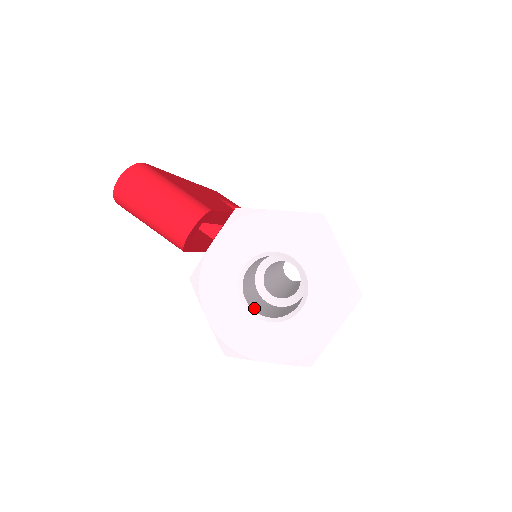
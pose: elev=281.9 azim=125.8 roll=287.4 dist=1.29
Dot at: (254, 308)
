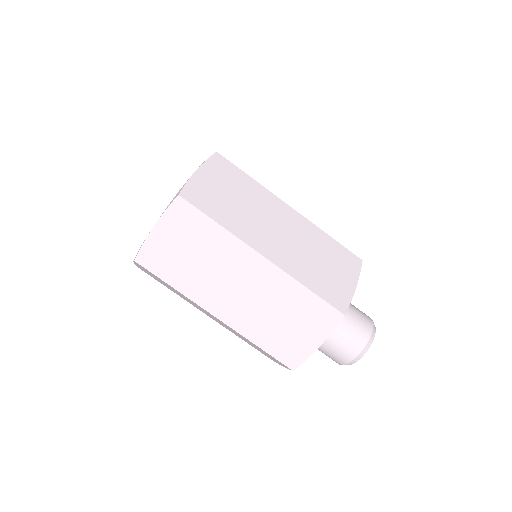
Dot at: occluded
